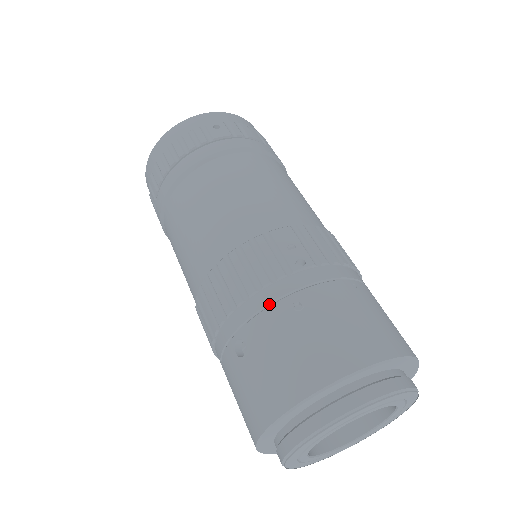
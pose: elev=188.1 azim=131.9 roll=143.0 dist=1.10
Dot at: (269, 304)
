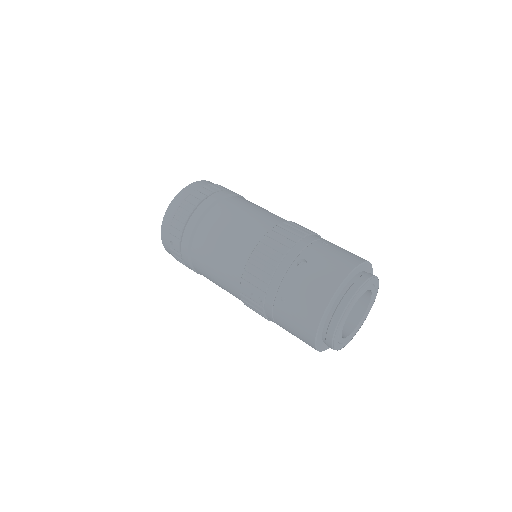
Dot at: (311, 243)
